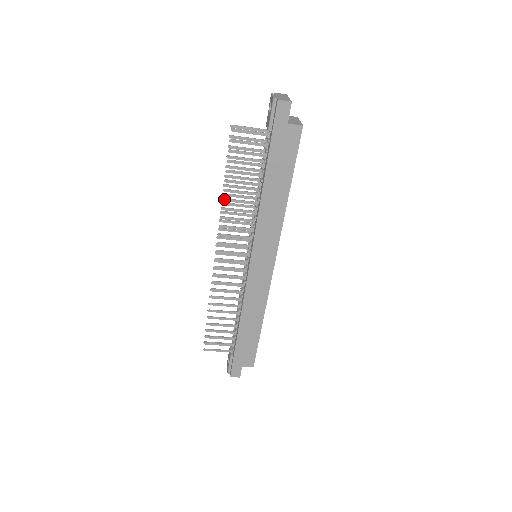
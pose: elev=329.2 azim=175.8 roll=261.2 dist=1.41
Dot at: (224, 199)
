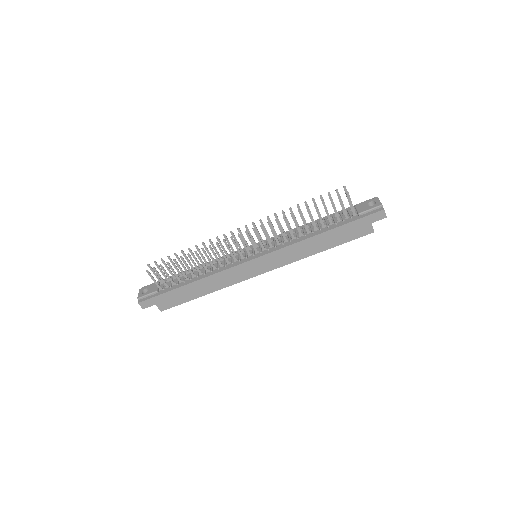
Dot at: (292, 214)
